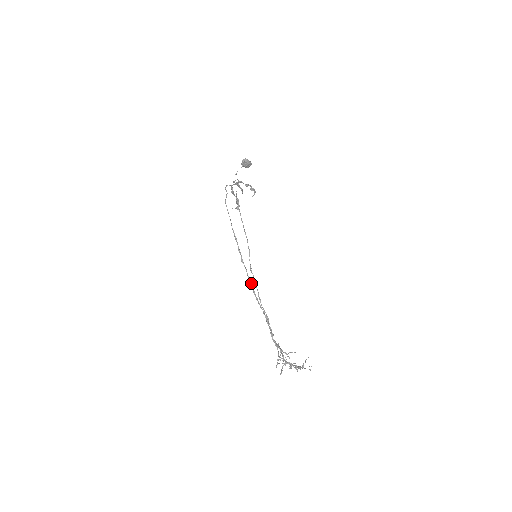
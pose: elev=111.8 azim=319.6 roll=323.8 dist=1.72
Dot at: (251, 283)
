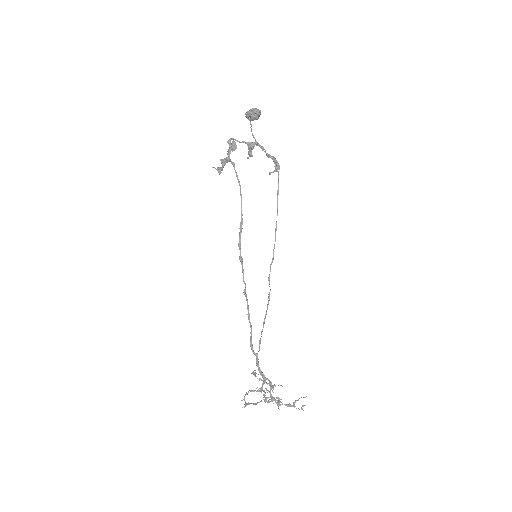
Dot at: occluded
